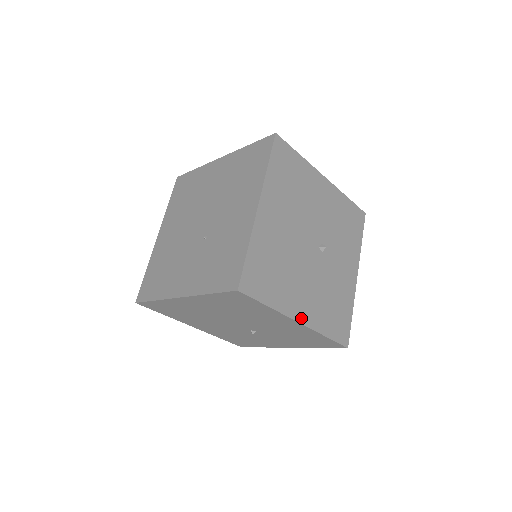
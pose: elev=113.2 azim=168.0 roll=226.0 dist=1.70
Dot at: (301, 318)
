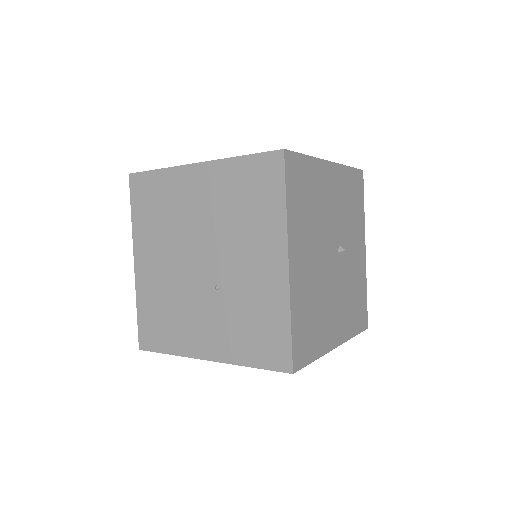
Dot at: (337, 341)
